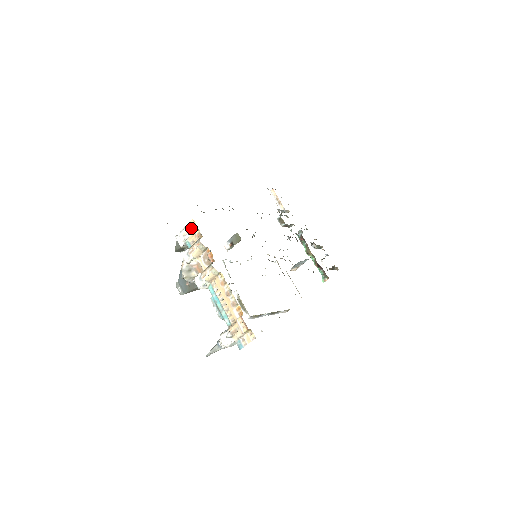
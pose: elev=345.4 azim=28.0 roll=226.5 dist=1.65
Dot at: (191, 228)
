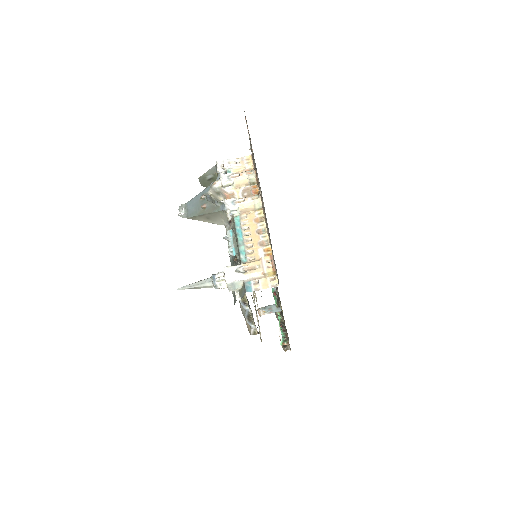
Dot at: (243, 161)
